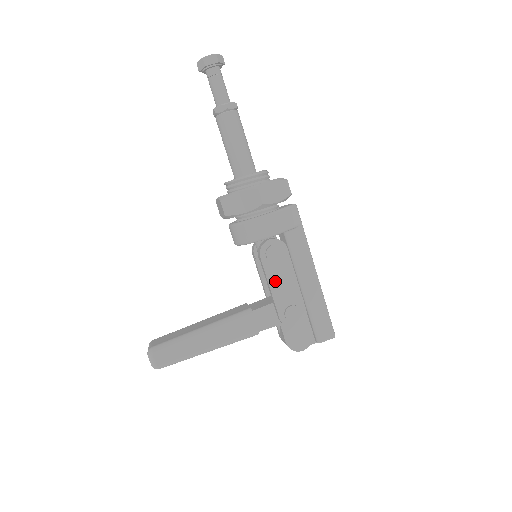
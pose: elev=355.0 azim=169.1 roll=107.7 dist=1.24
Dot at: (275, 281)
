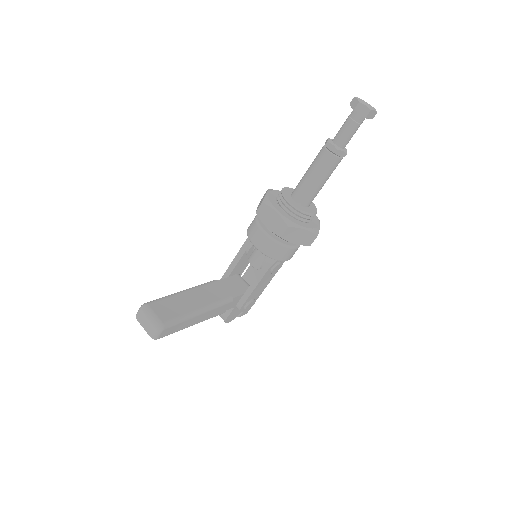
Dot at: (261, 284)
